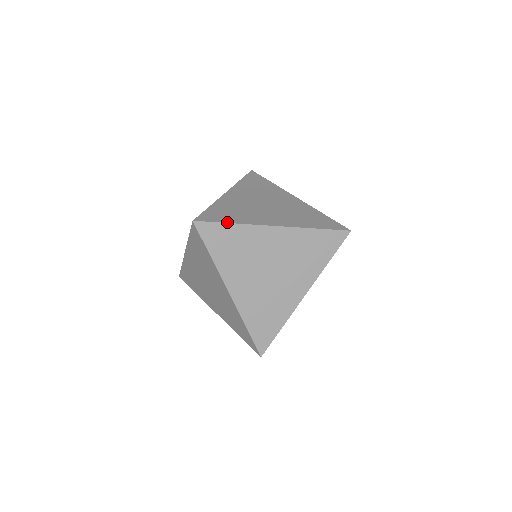
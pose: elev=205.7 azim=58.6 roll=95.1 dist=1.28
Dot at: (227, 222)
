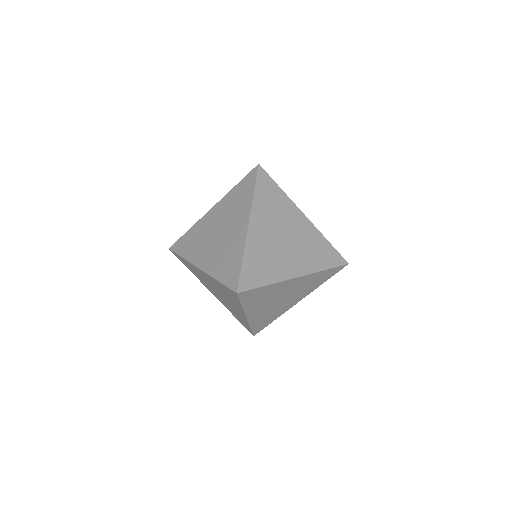
Dot at: (263, 285)
